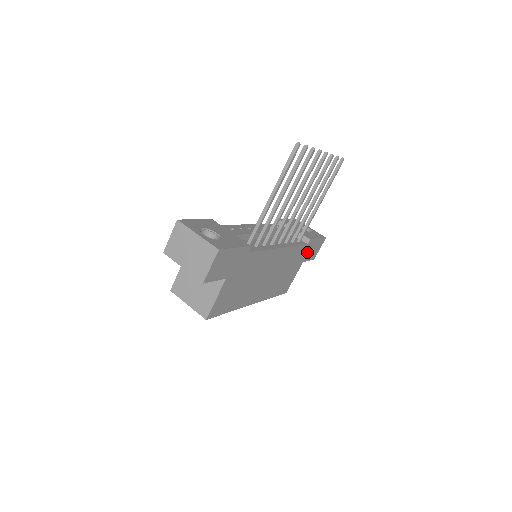
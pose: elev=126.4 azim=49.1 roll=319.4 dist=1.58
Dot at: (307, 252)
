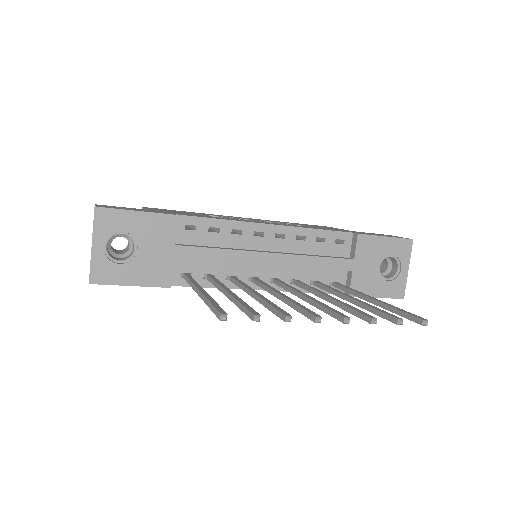
Dot at: occluded
